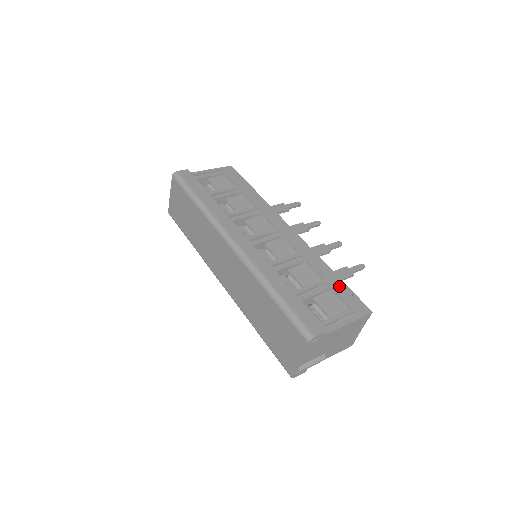
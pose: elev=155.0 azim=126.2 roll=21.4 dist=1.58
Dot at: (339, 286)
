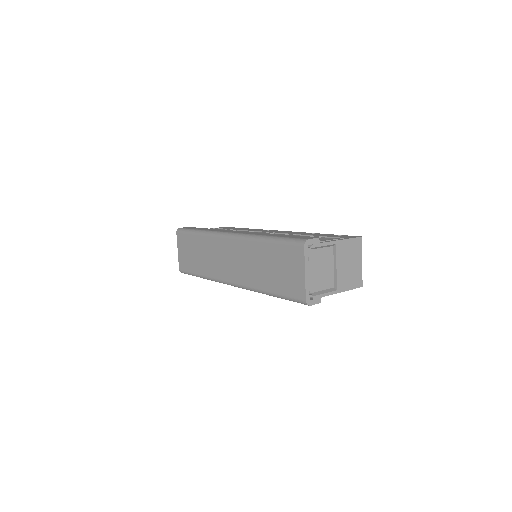
Dot at: (328, 235)
